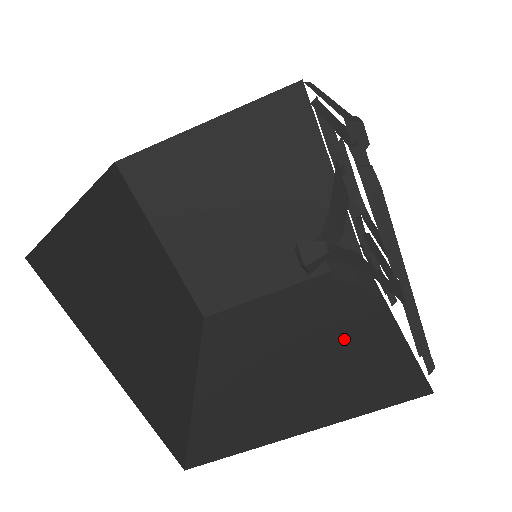
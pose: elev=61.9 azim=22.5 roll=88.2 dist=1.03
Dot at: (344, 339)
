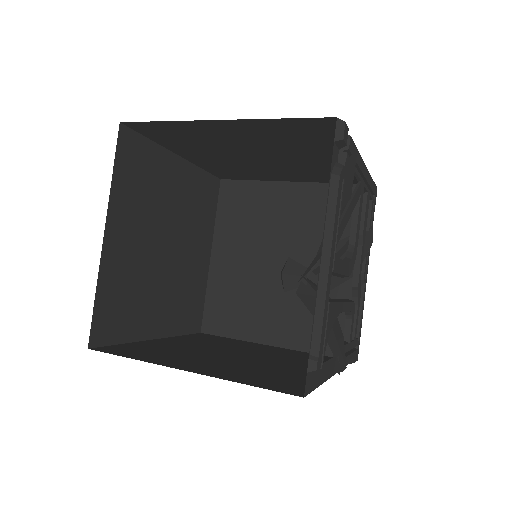
Dot at: (279, 367)
